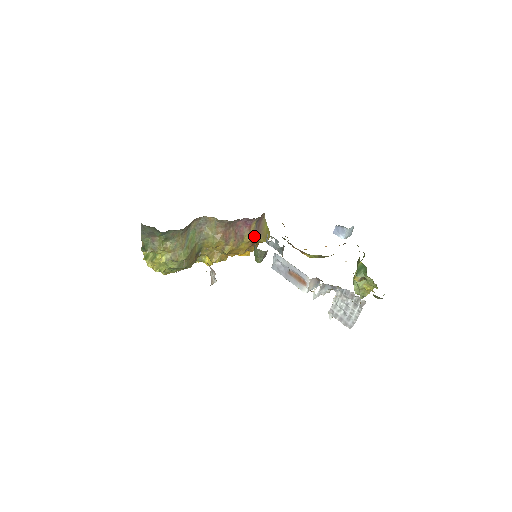
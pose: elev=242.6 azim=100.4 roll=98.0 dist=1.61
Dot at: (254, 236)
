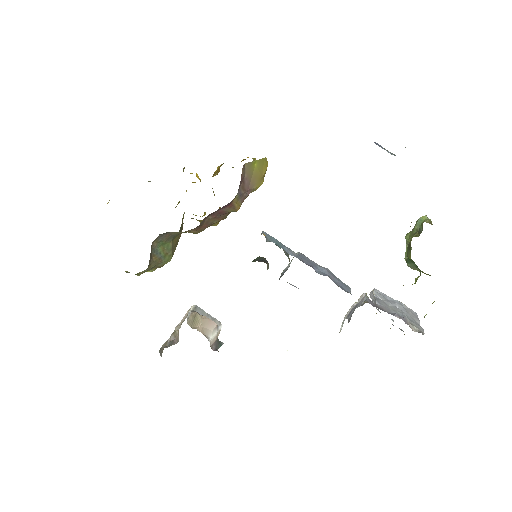
Dot at: (243, 200)
